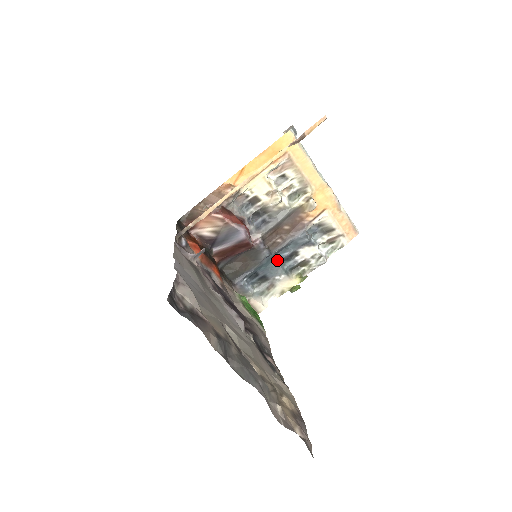
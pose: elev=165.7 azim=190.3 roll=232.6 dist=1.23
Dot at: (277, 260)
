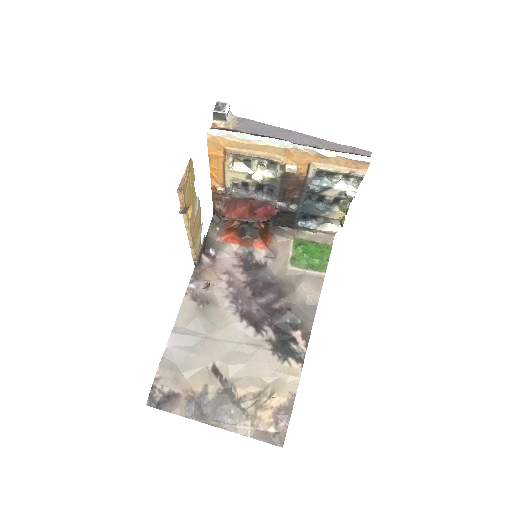
Dot at: (311, 205)
